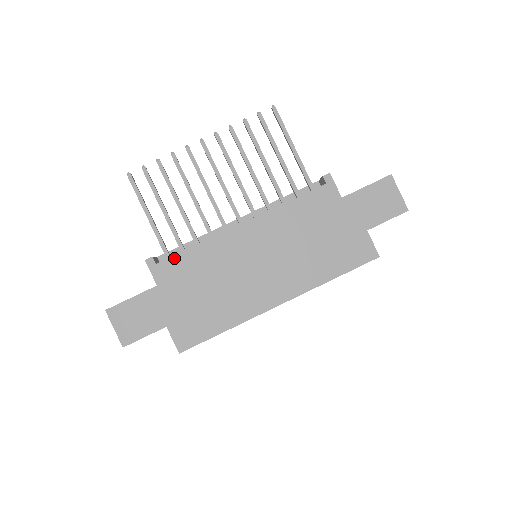
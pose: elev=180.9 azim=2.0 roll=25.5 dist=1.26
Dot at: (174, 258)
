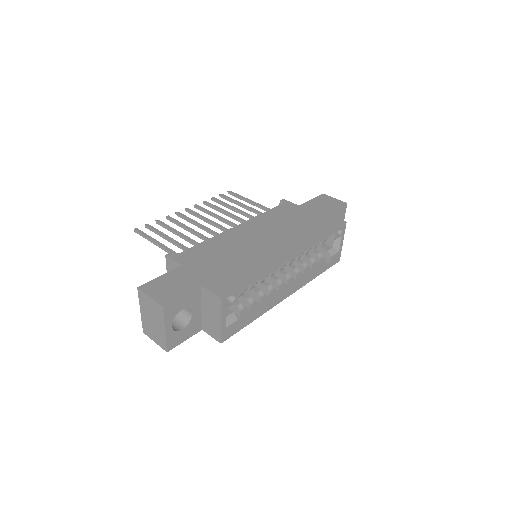
Dot at: (190, 249)
